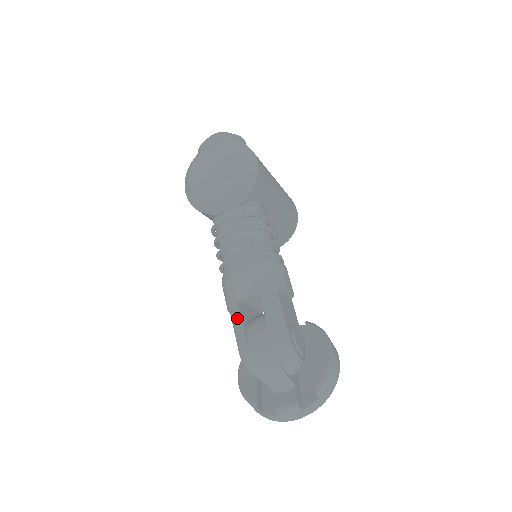
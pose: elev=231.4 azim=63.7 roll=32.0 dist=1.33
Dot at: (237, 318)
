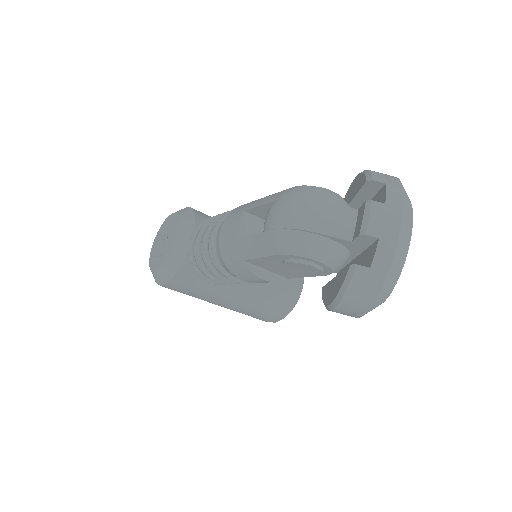
Dot at: (248, 243)
